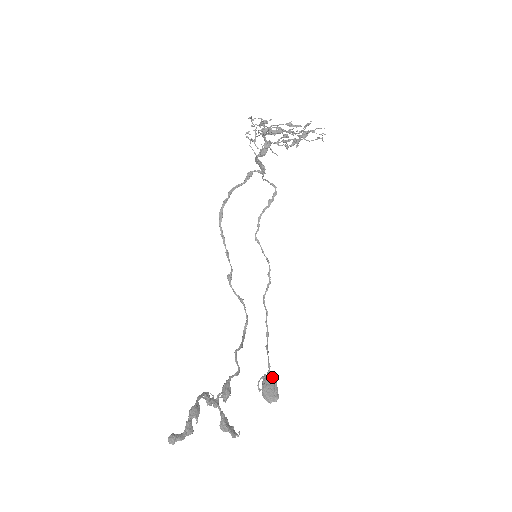
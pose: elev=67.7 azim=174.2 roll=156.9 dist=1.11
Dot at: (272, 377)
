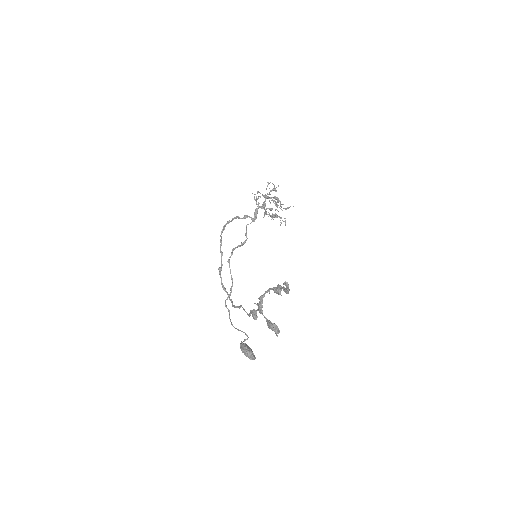
Dot at: (247, 345)
